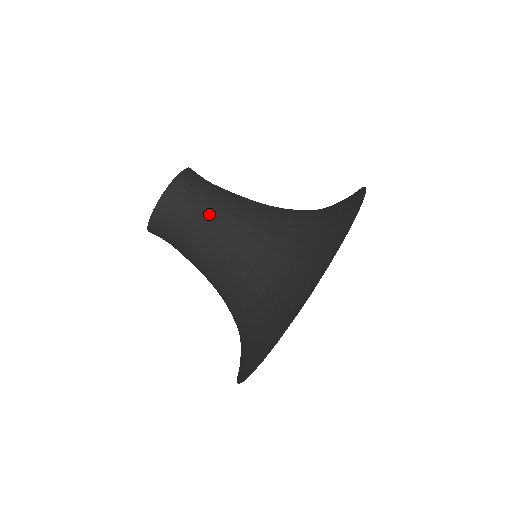
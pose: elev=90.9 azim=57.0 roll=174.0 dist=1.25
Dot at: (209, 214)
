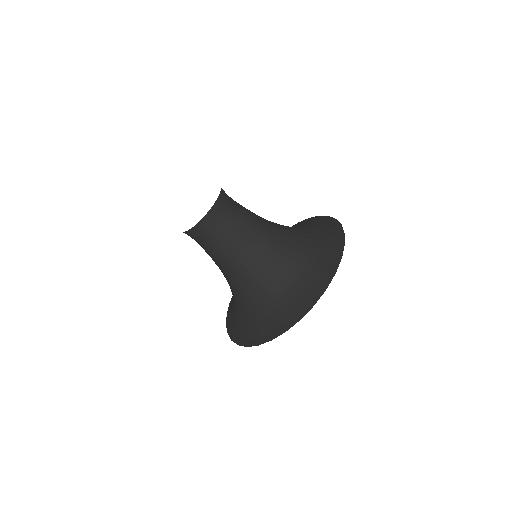
Dot at: (245, 222)
